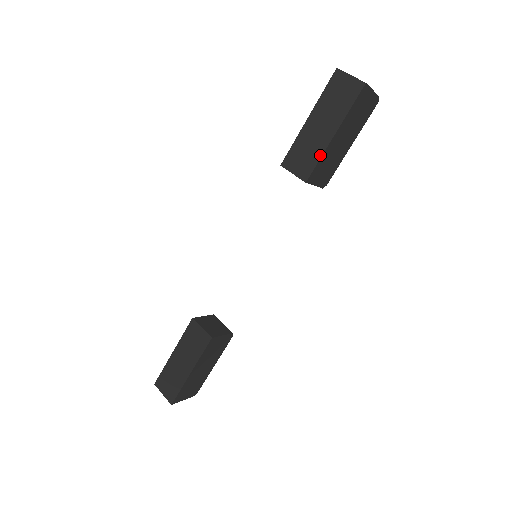
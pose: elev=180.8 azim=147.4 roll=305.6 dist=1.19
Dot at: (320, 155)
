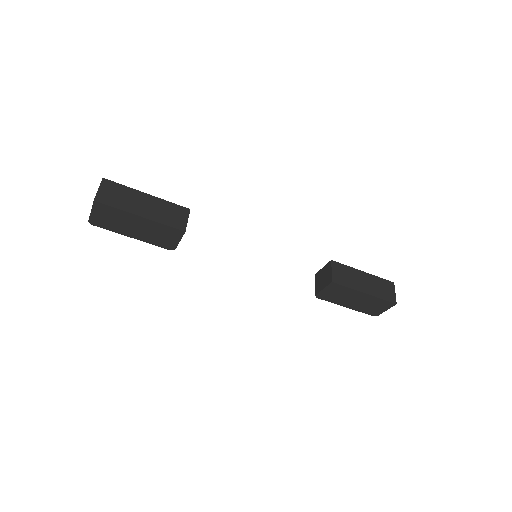
Dot at: (351, 287)
